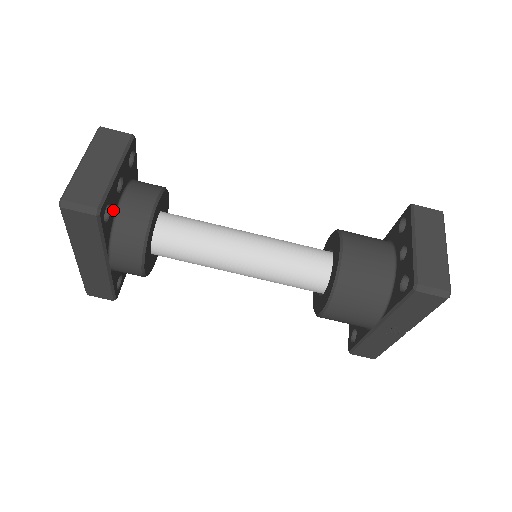
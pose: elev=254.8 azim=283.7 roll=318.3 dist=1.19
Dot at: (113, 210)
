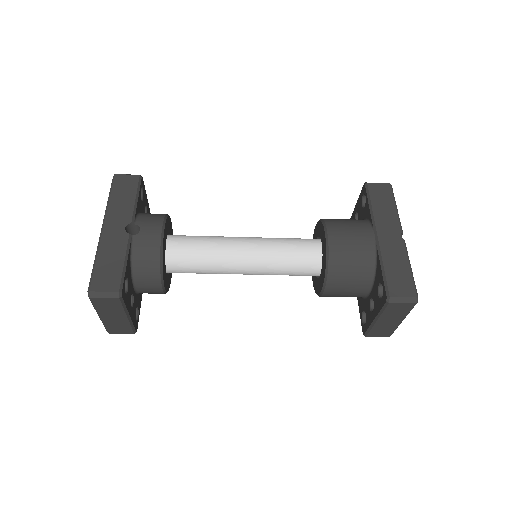
Dot at: (136, 300)
